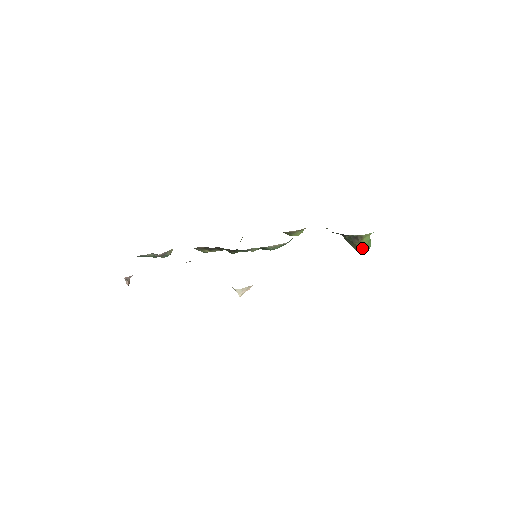
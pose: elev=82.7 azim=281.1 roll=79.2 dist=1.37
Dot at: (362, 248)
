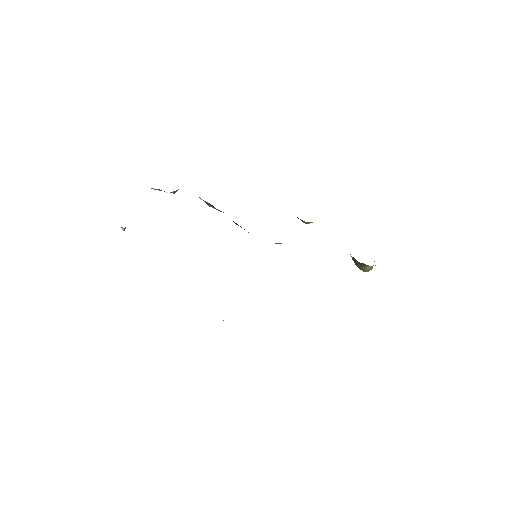
Dot at: (362, 270)
